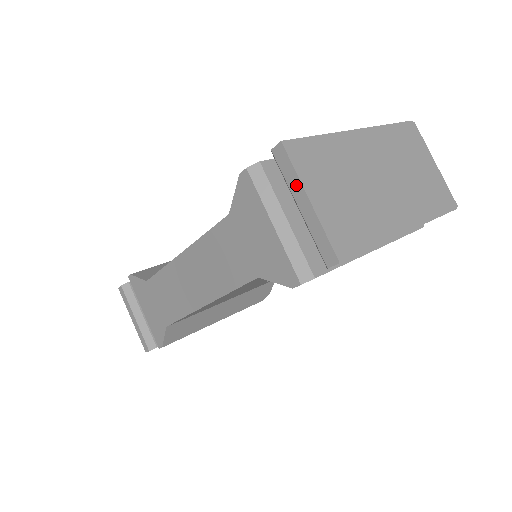
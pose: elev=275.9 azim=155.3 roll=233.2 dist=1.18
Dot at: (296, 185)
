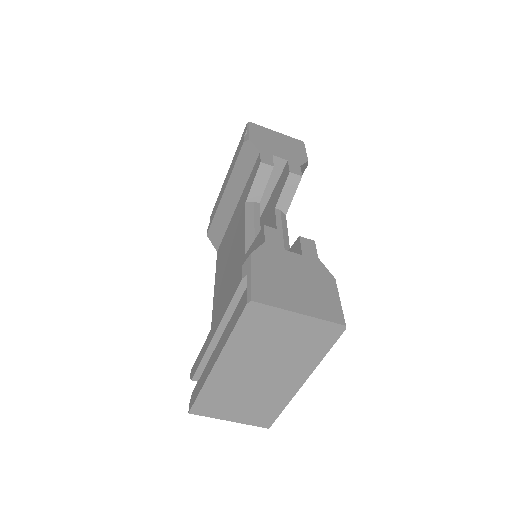
Dot at: (217, 415)
